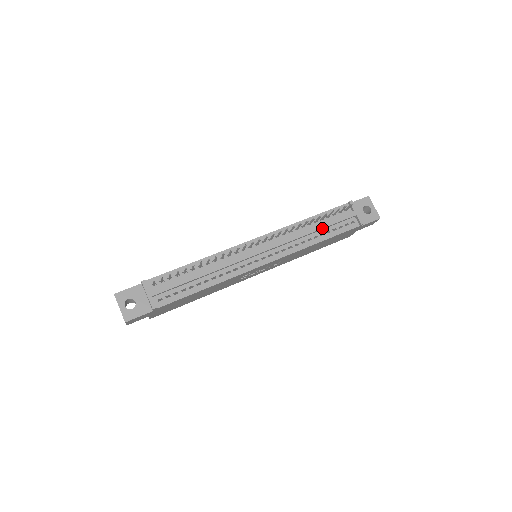
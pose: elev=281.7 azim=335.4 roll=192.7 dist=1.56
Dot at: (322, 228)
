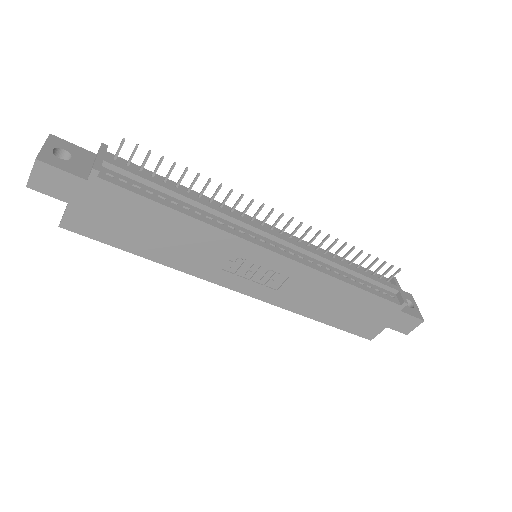
Dot at: (356, 271)
